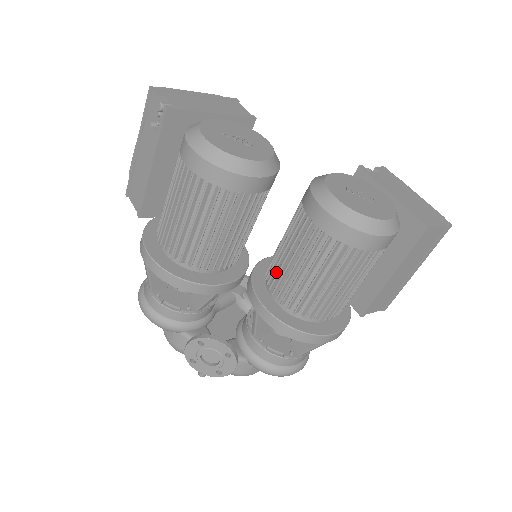
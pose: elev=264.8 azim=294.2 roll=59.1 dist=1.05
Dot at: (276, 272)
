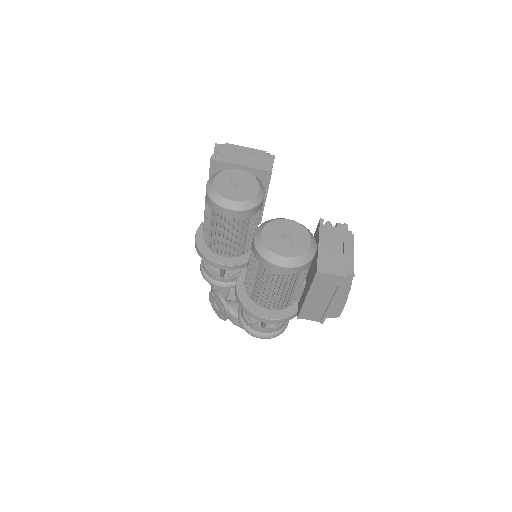
Dot at: occluded
